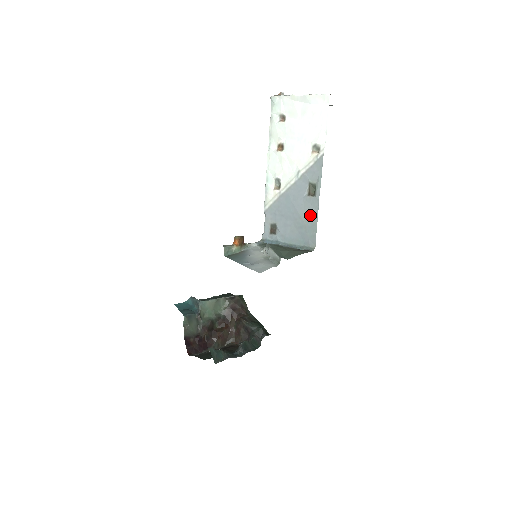
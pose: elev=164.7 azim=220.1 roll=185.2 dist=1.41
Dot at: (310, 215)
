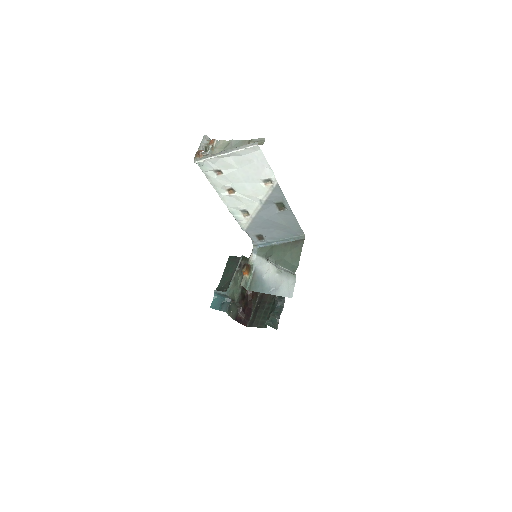
Dot at: (289, 220)
